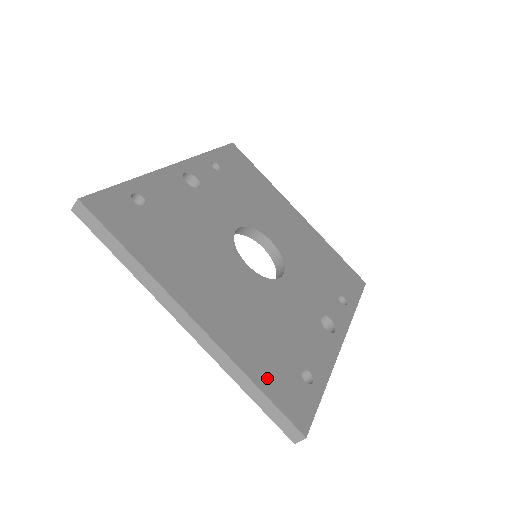
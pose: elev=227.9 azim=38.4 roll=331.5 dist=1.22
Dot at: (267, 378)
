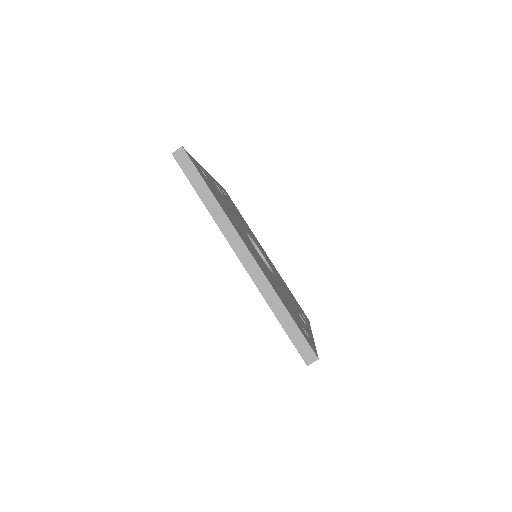
Dot at: (290, 313)
